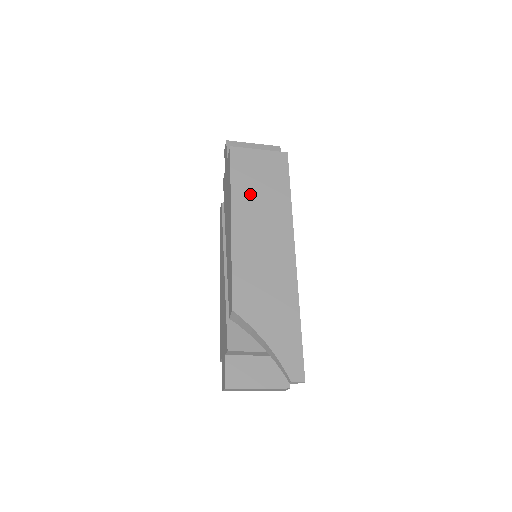
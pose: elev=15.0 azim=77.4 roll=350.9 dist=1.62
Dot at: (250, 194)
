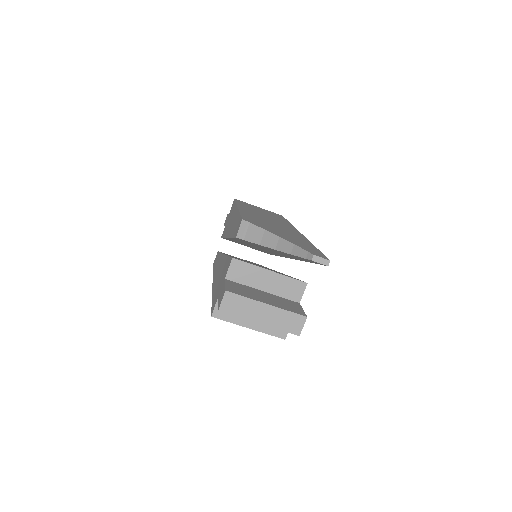
Dot at: (253, 209)
